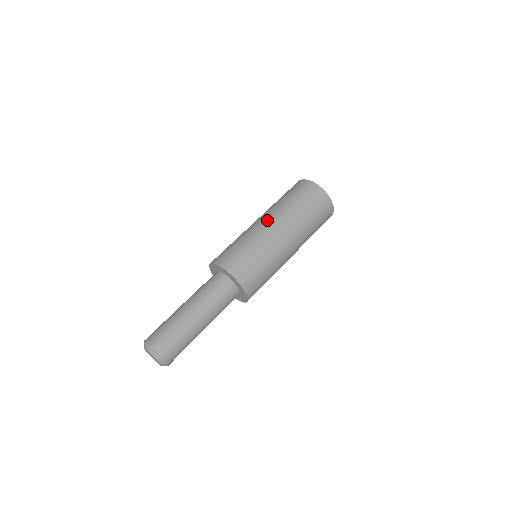
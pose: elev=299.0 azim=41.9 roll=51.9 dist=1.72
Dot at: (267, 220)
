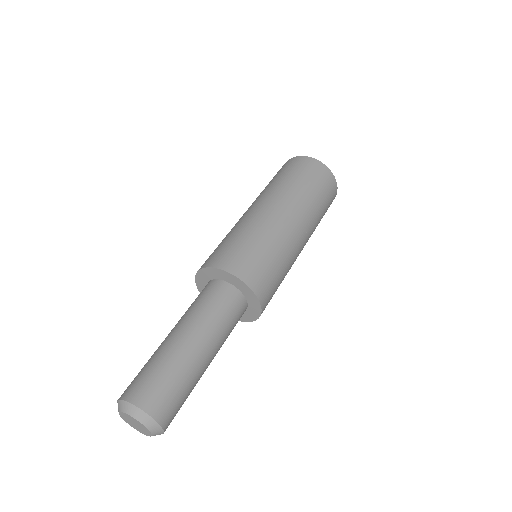
Dot at: (277, 208)
